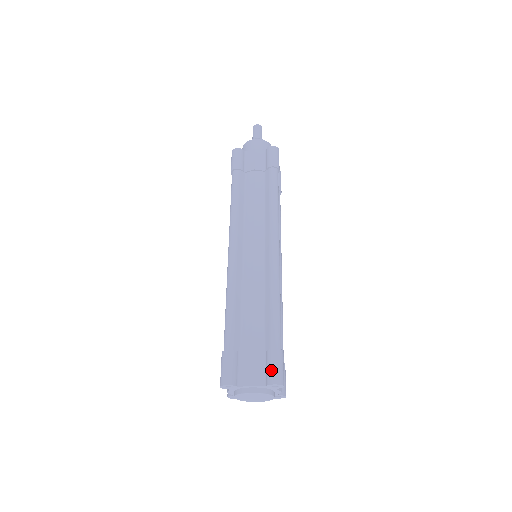
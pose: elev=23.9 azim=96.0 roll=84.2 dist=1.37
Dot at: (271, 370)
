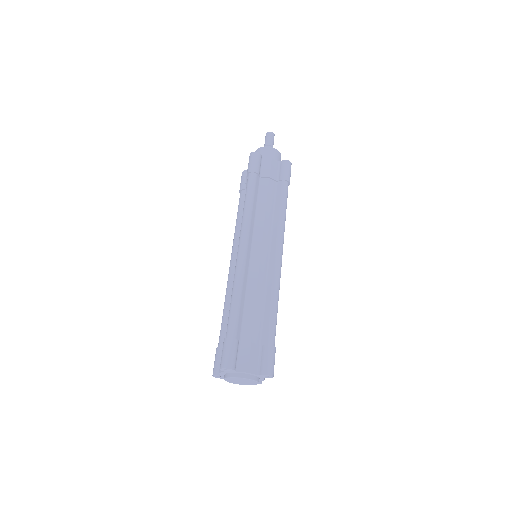
Dot at: (267, 363)
